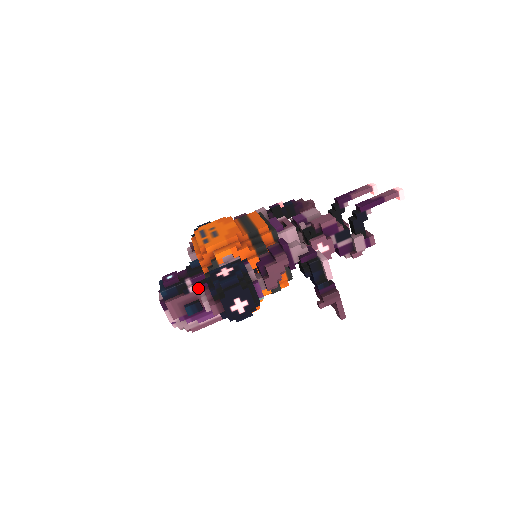
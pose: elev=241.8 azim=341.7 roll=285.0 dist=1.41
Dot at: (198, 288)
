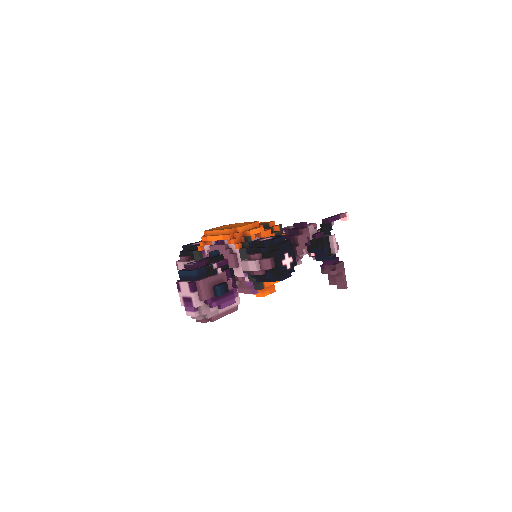
Dot at: (223, 271)
